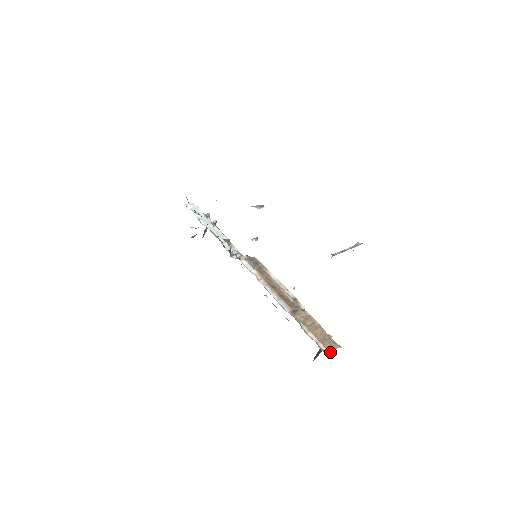
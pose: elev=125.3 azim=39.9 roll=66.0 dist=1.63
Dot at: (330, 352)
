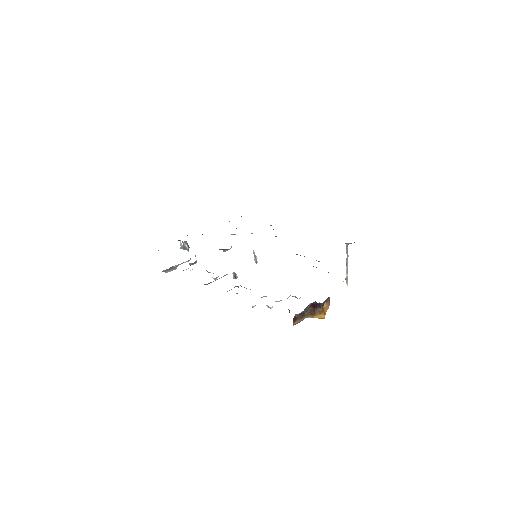
Dot at: occluded
